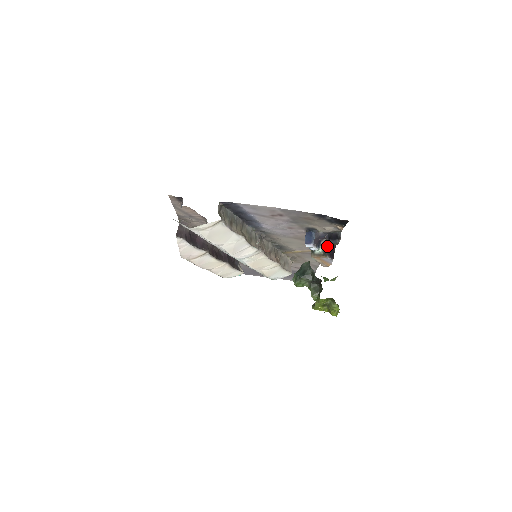
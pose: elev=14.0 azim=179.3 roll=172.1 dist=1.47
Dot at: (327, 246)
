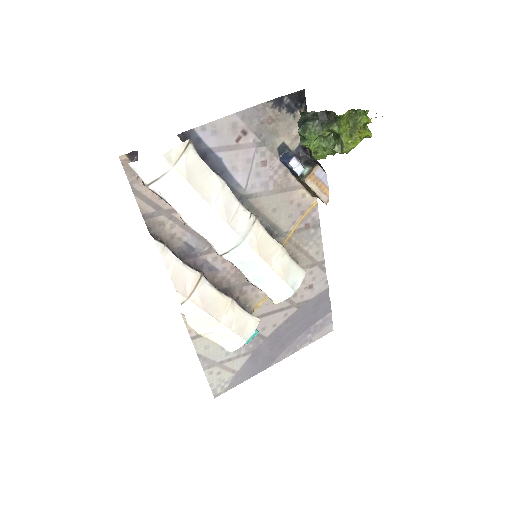
Dot at: (309, 162)
